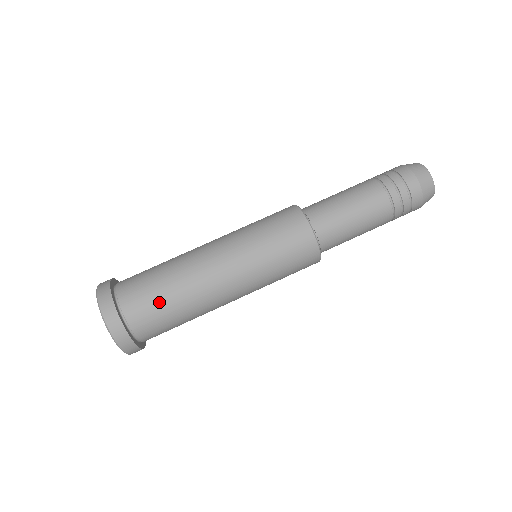
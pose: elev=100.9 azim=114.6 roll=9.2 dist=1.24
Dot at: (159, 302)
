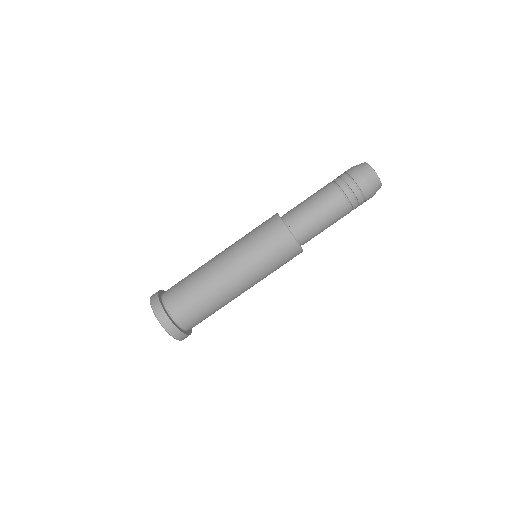
Dot at: (206, 316)
